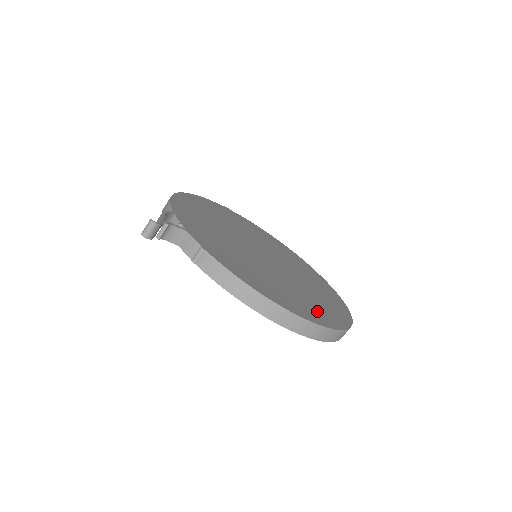
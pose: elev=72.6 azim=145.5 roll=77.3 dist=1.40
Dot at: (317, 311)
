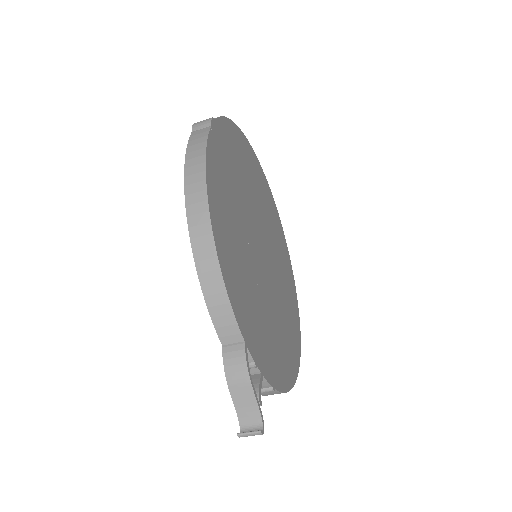
Dot at: (294, 317)
